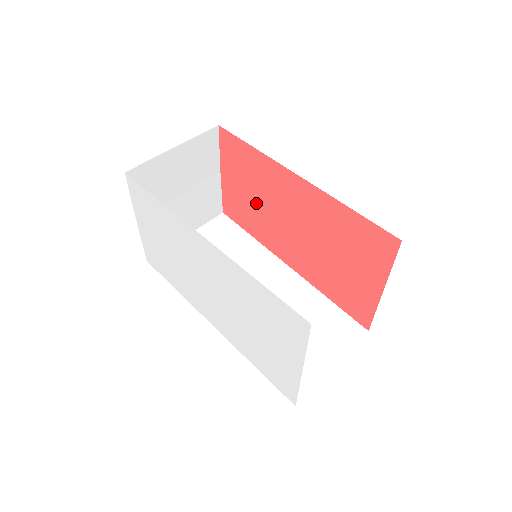
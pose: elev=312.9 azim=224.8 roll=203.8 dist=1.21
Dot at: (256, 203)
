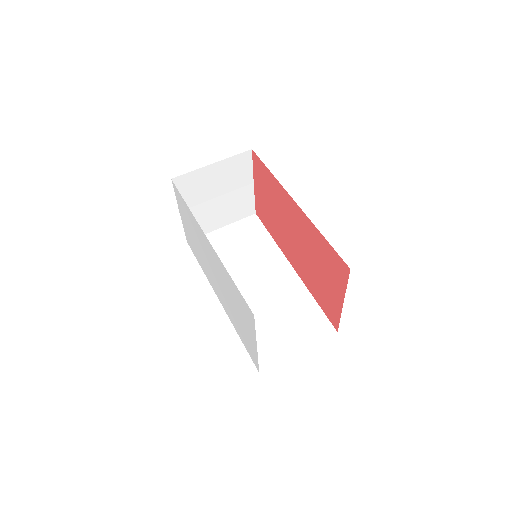
Dot at: (273, 213)
